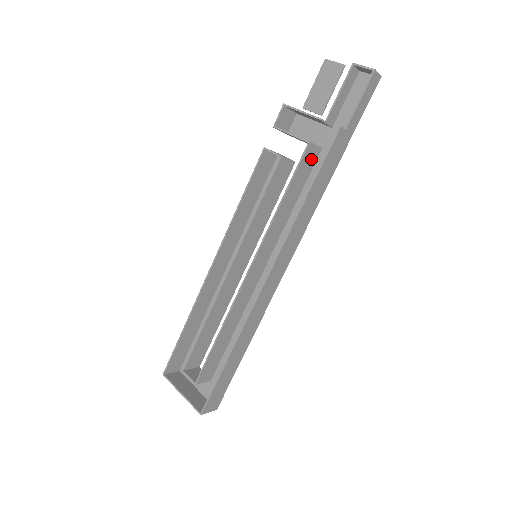
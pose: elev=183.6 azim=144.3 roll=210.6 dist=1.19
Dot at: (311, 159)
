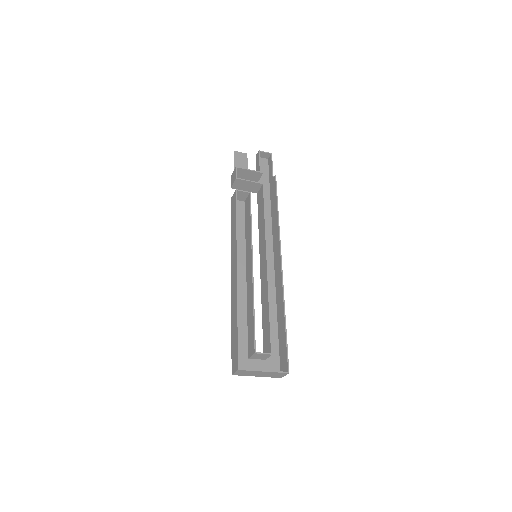
Dot at: (260, 196)
